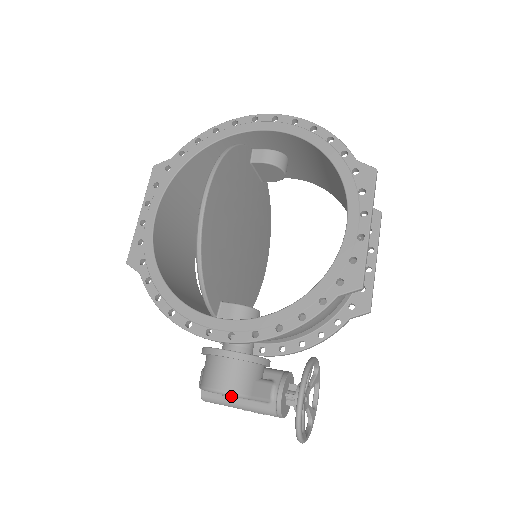
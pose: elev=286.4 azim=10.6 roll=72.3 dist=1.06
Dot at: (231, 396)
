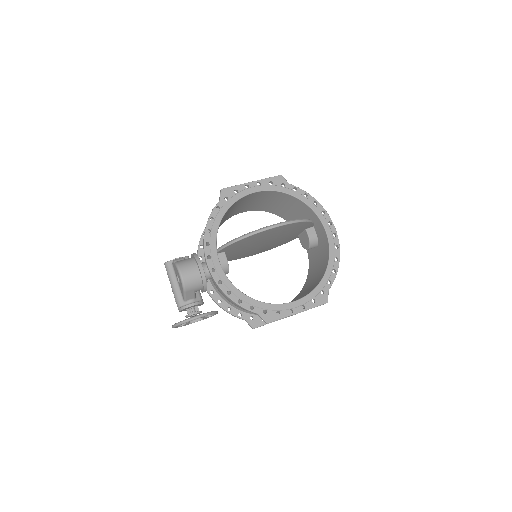
Dot at: (179, 281)
